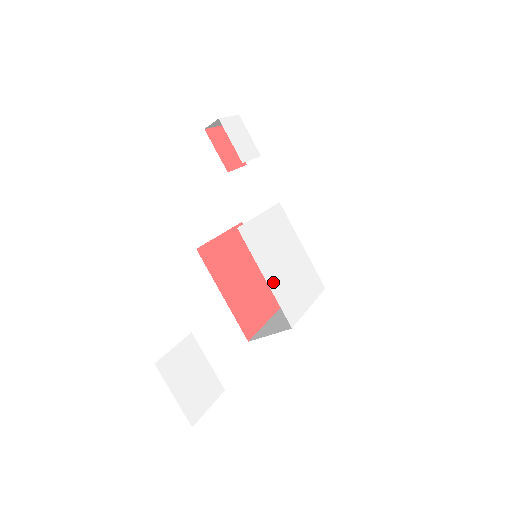
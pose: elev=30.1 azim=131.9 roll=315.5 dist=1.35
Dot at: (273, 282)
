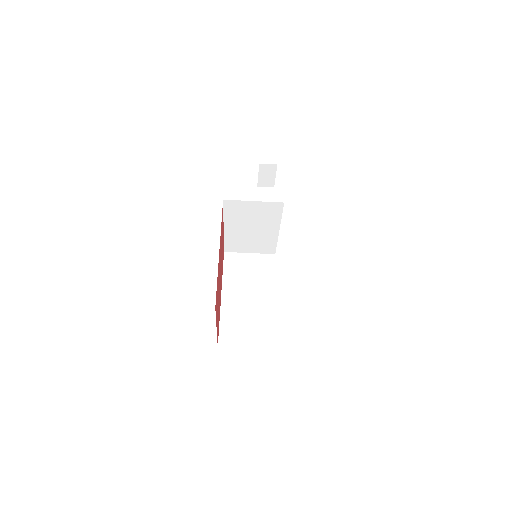
Dot at: occluded
